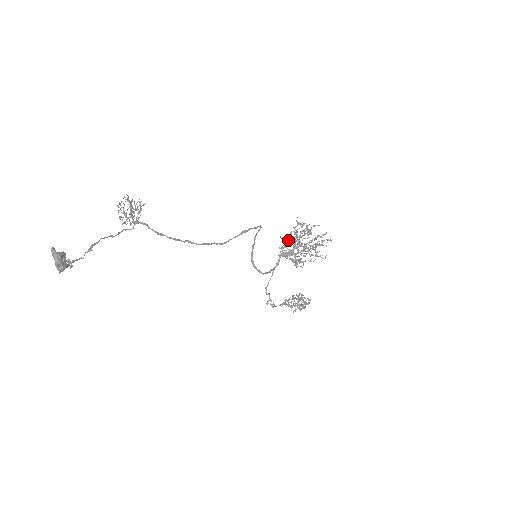
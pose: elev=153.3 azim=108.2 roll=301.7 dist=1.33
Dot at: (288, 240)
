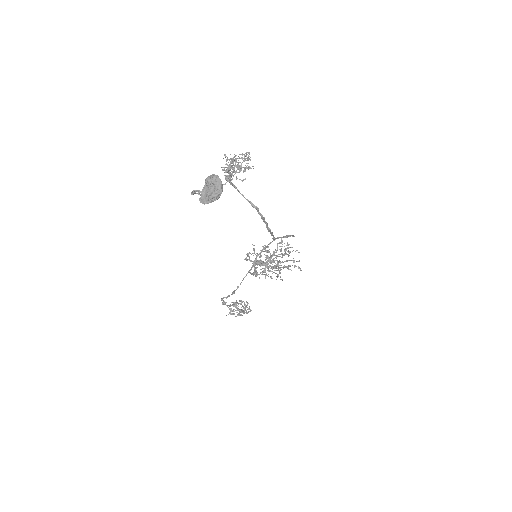
Dot at: (263, 251)
